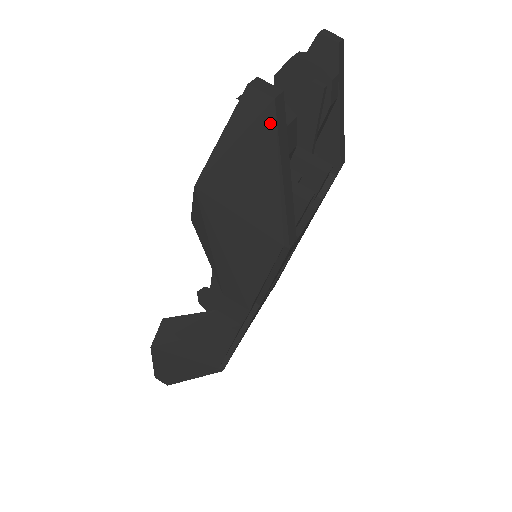
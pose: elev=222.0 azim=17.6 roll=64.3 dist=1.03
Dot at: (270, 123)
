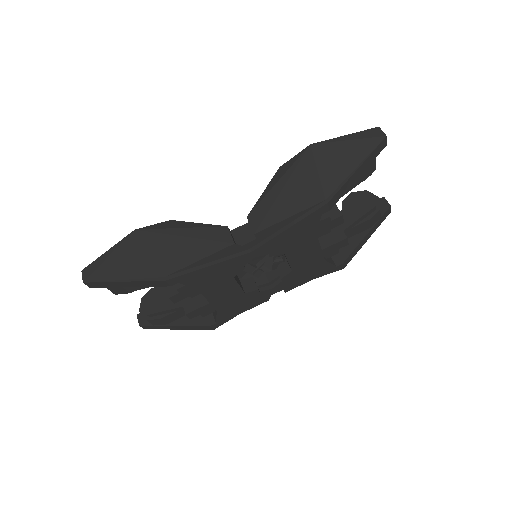
Dot at: (376, 143)
